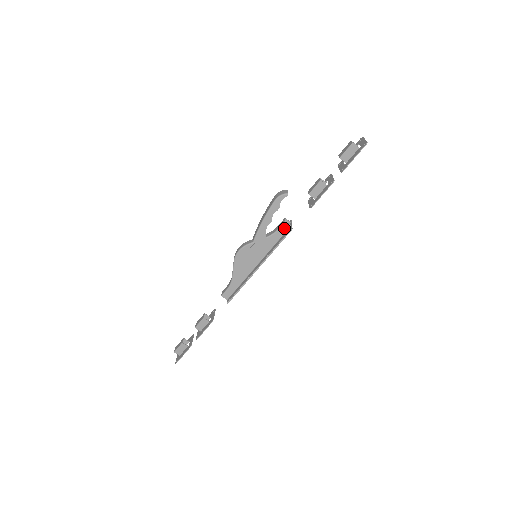
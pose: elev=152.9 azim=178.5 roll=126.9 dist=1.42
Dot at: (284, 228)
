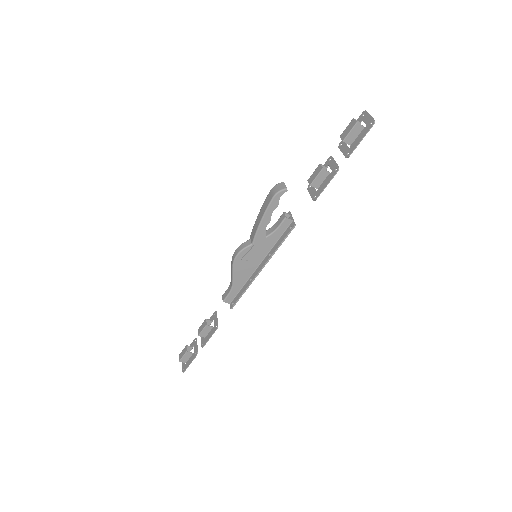
Dot at: (285, 224)
